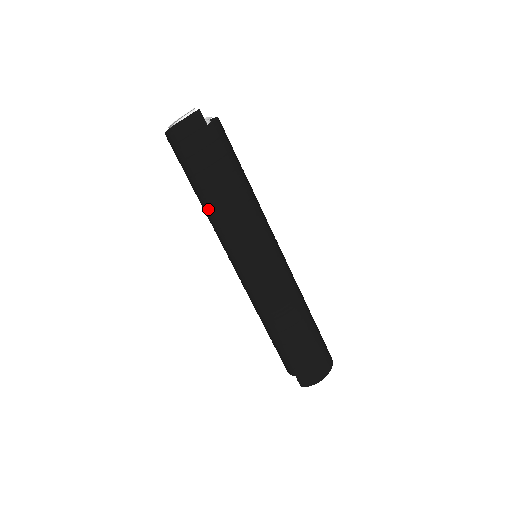
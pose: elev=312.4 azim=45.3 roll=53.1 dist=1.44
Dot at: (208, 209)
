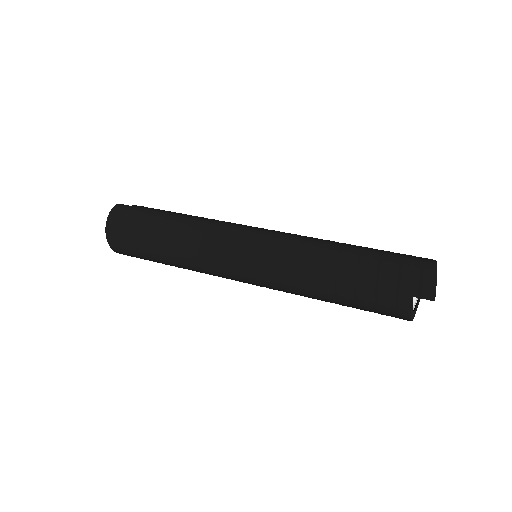
Dot at: (176, 249)
